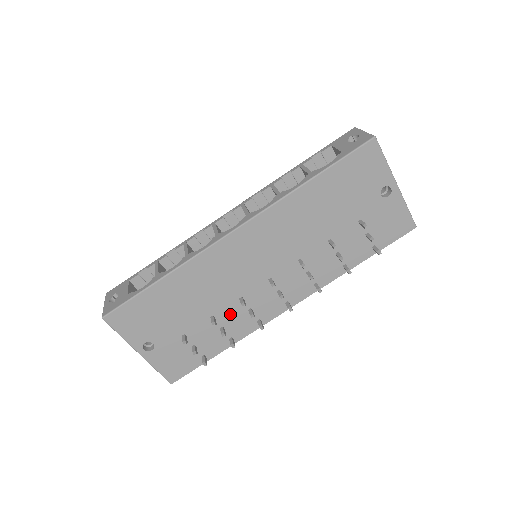
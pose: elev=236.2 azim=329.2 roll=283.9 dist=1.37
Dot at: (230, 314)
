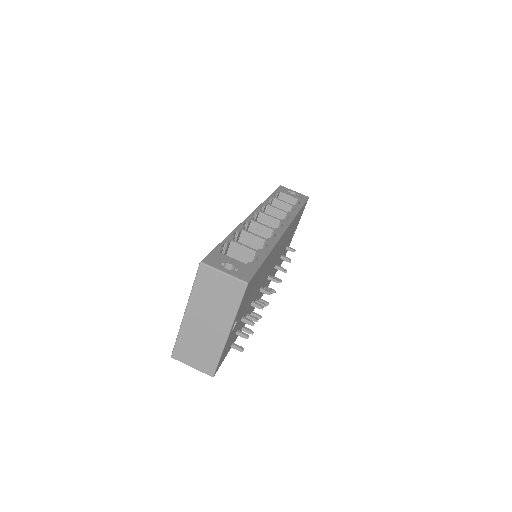
Dot at: occluded
